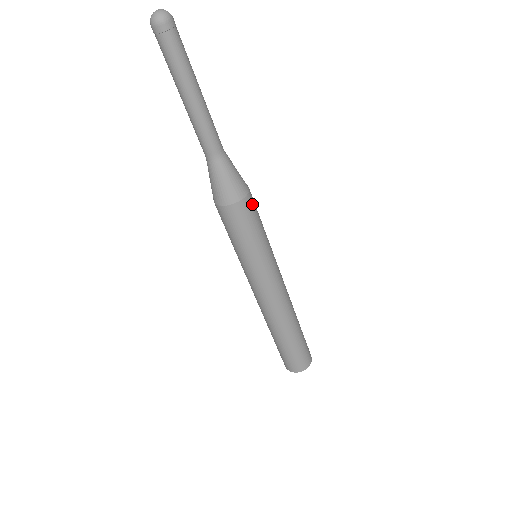
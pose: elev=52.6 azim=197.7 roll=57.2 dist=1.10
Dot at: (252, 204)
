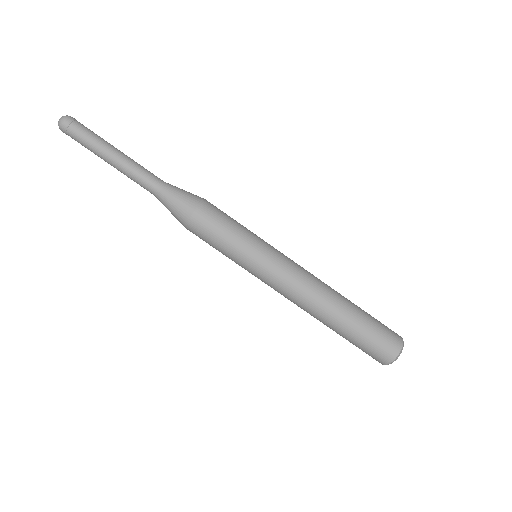
Dot at: (213, 208)
